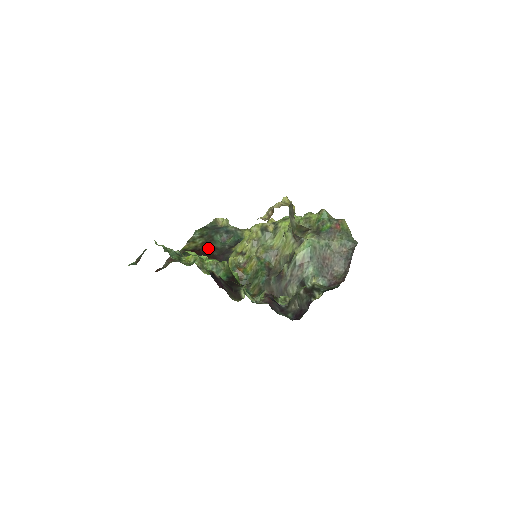
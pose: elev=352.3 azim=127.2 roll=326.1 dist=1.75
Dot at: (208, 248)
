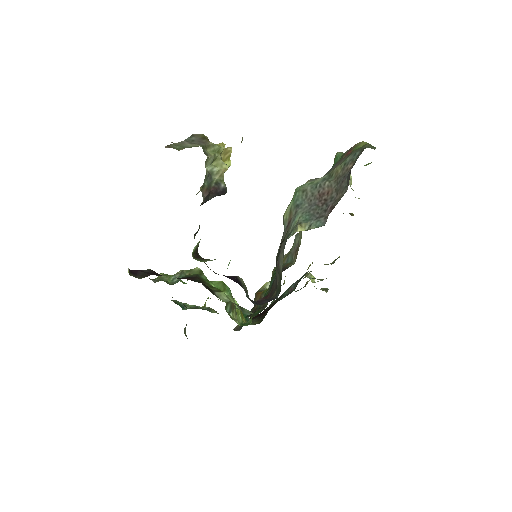
Dot at: (270, 306)
